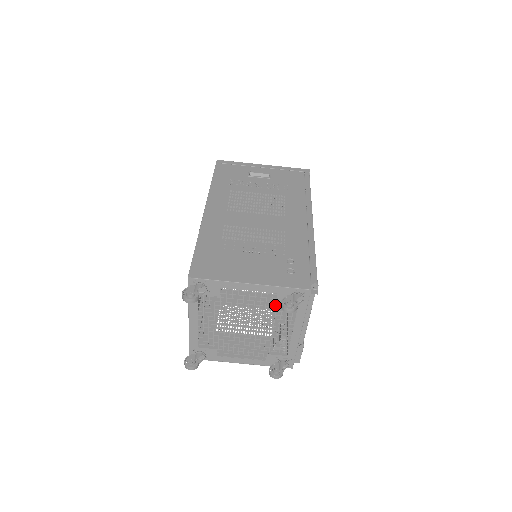
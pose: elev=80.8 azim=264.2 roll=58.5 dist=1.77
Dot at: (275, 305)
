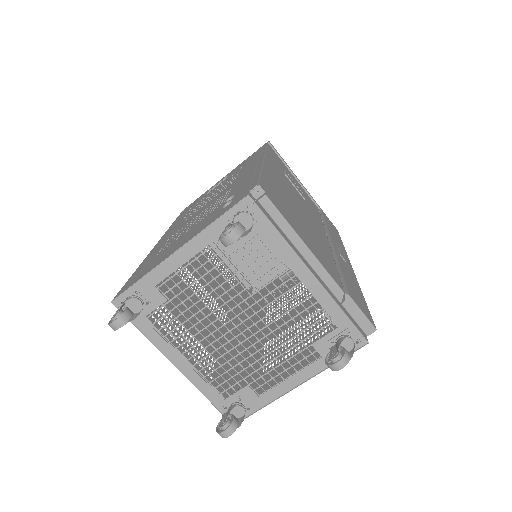
Dot at: occluded
